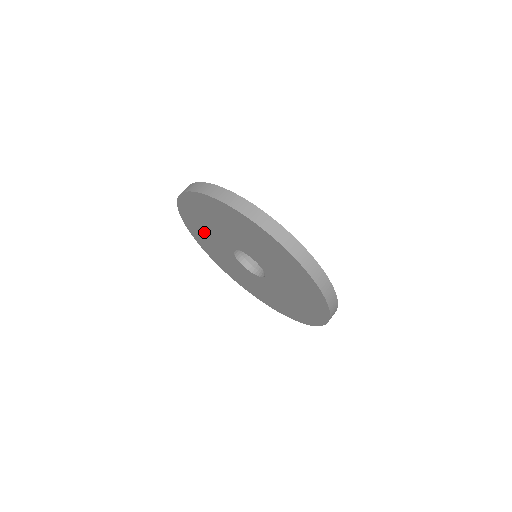
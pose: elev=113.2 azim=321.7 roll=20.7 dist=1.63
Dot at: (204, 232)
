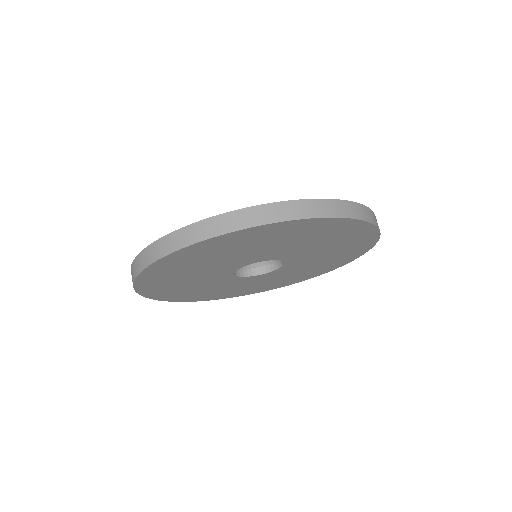
Dot at: (204, 291)
